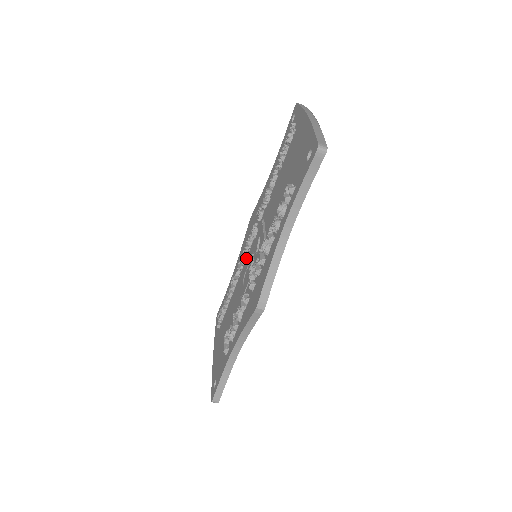
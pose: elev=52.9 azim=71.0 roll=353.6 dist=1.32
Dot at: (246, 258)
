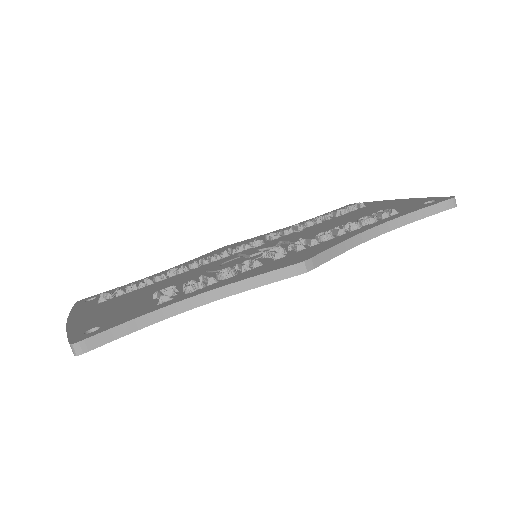
Dot at: (223, 257)
